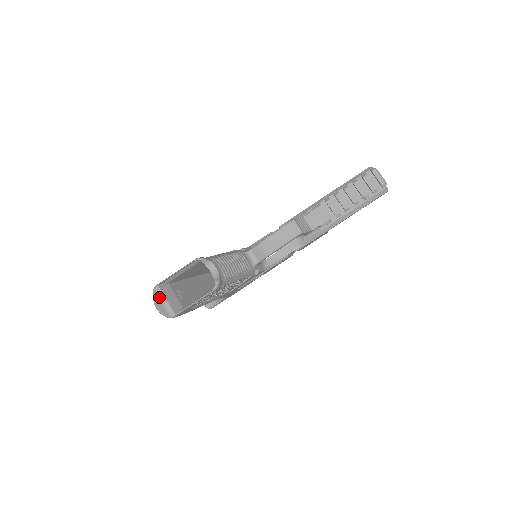
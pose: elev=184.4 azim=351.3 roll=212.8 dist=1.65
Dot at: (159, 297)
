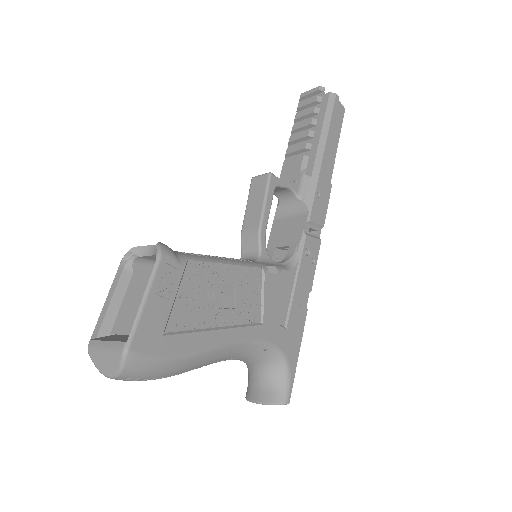
Dot at: (97, 350)
